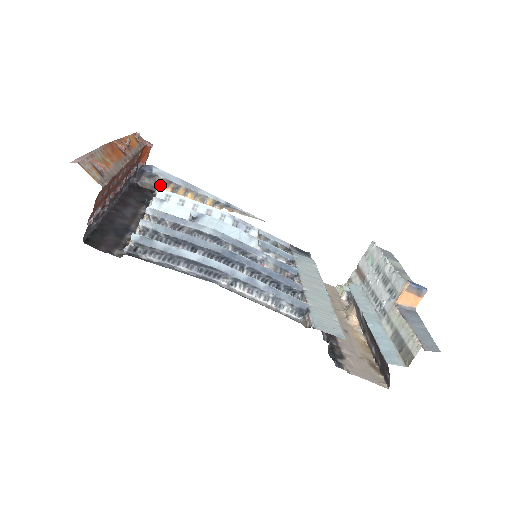
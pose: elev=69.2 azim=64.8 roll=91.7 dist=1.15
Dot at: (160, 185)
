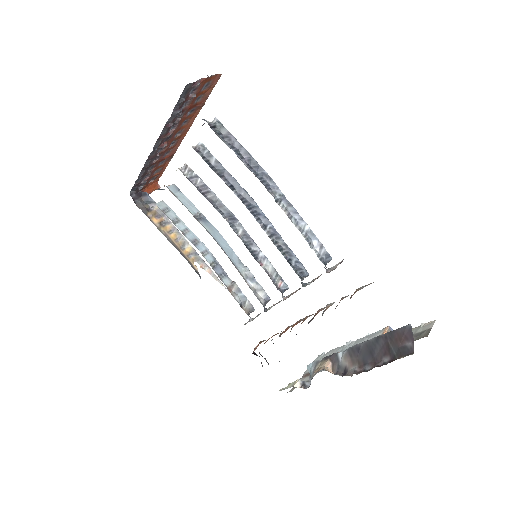
Dot at: (152, 212)
